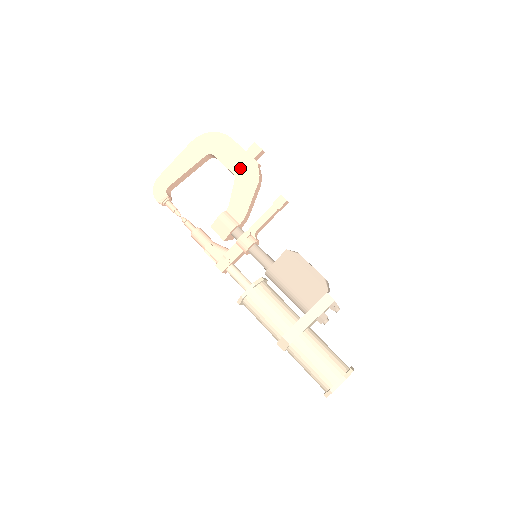
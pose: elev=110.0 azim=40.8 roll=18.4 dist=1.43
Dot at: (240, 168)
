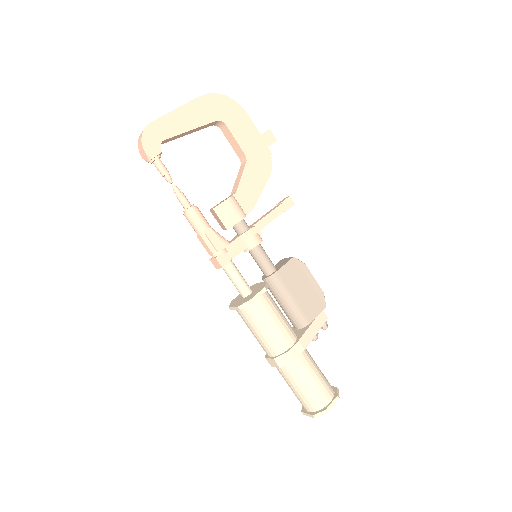
Dot at: (253, 151)
